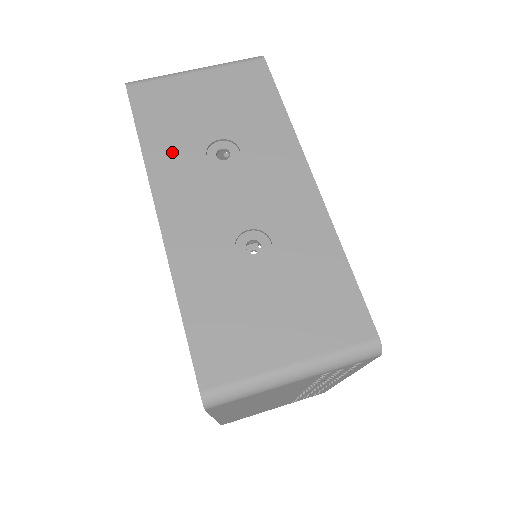
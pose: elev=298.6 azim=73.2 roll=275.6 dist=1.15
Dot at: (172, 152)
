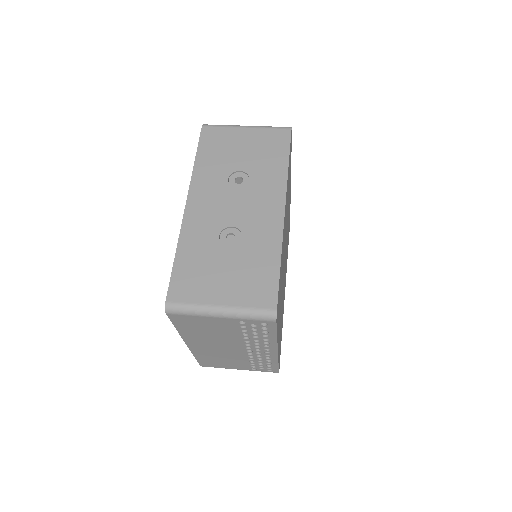
Dot at: (210, 171)
